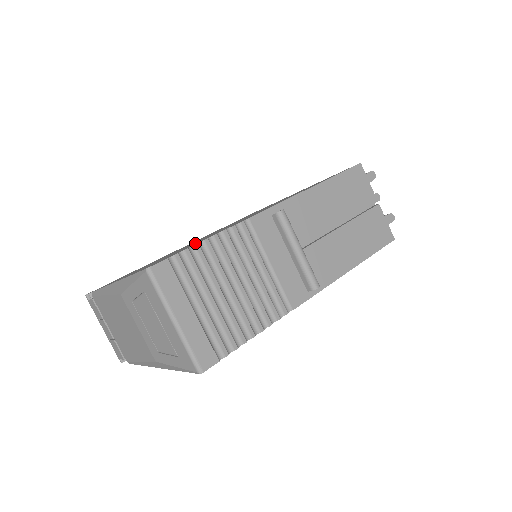
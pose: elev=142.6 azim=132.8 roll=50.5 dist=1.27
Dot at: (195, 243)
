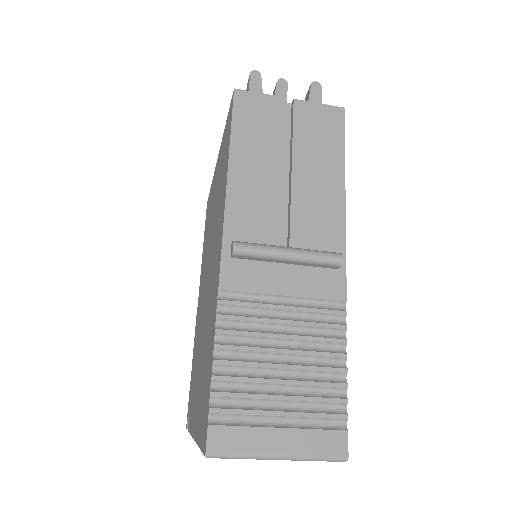
Dot at: (207, 354)
